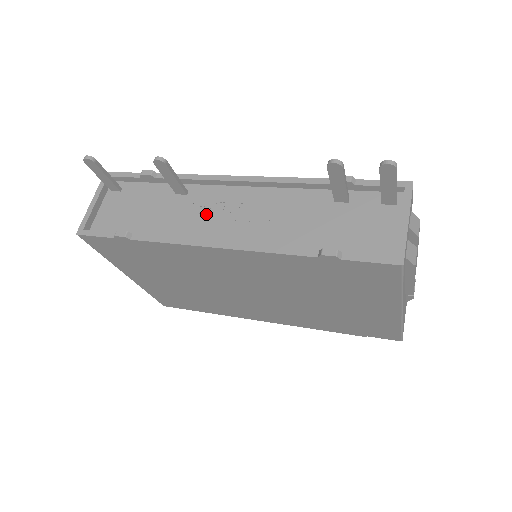
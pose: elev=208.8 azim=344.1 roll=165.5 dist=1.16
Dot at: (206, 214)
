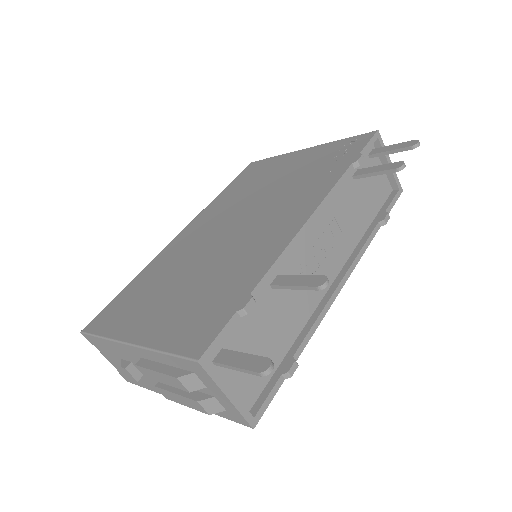
Dot at: (307, 274)
